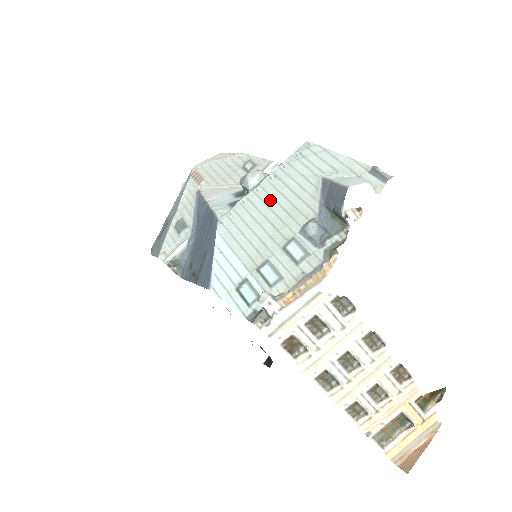
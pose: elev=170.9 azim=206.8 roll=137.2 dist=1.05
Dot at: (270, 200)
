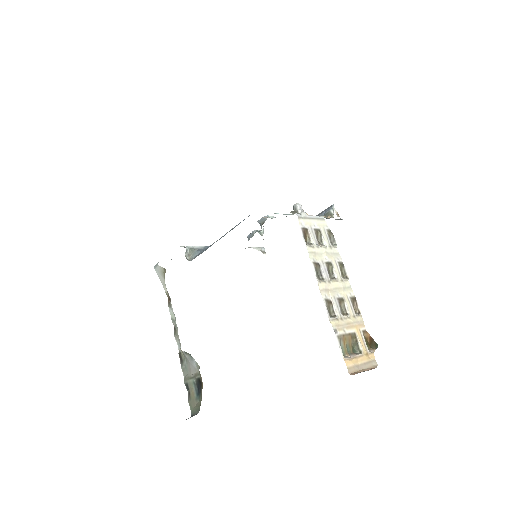
Dot at: occluded
